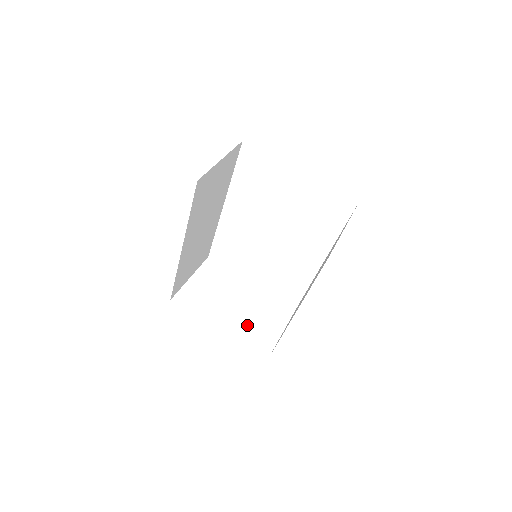
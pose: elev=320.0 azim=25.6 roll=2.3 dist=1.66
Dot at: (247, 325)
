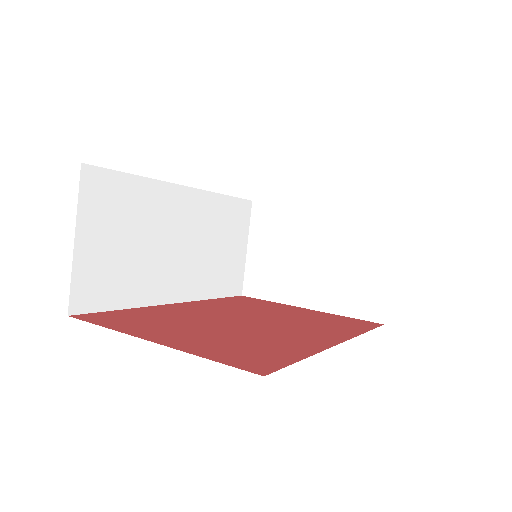
Dot at: (338, 283)
